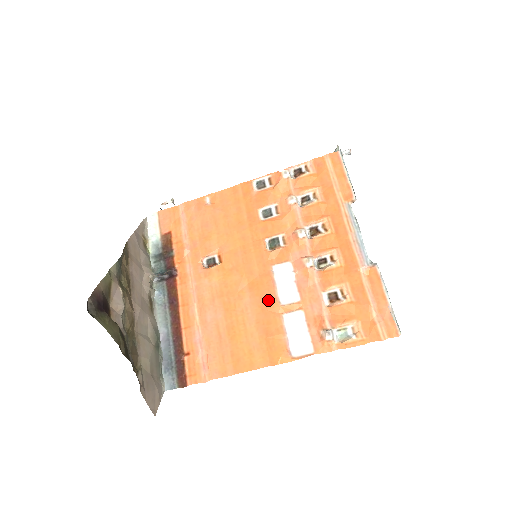
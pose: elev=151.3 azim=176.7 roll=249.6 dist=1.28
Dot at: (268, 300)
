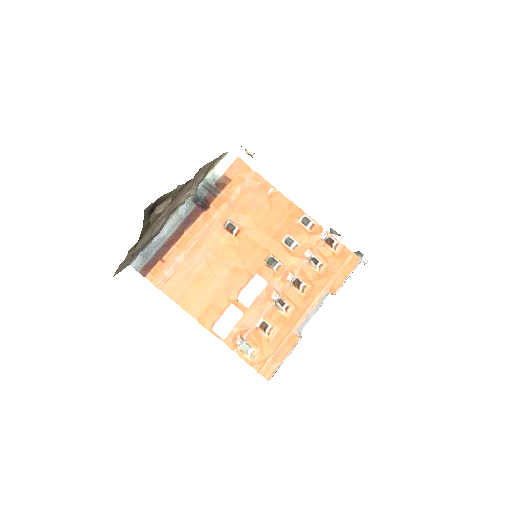
Dot at: (234, 288)
